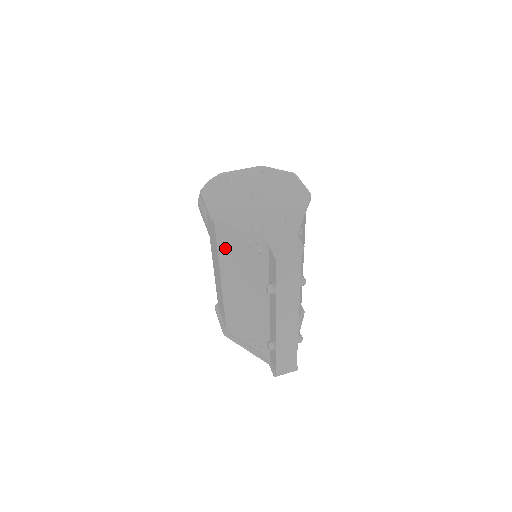
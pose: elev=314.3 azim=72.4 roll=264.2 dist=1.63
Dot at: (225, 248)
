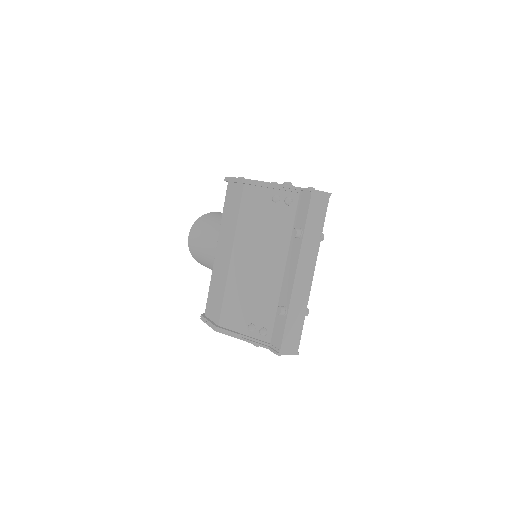
Dot at: (248, 214)
